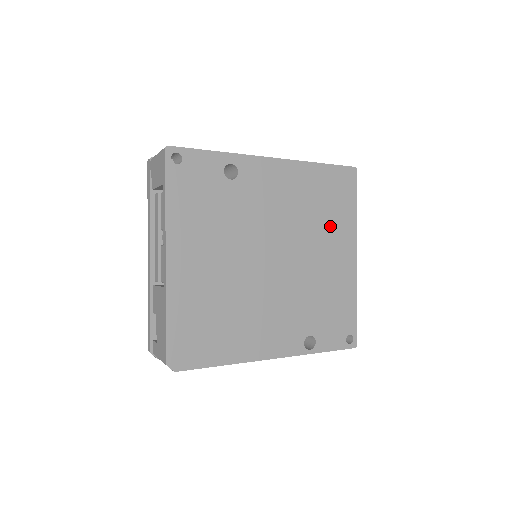
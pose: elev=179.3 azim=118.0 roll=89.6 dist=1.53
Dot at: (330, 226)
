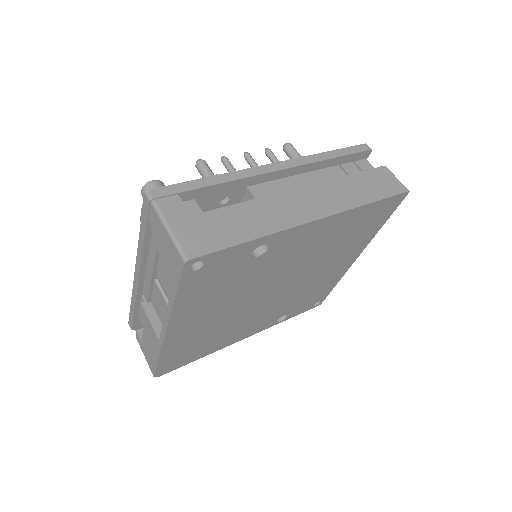
Dot at: (347, 247)
